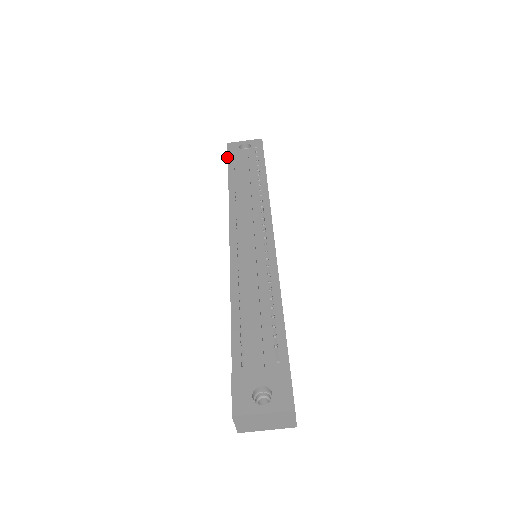
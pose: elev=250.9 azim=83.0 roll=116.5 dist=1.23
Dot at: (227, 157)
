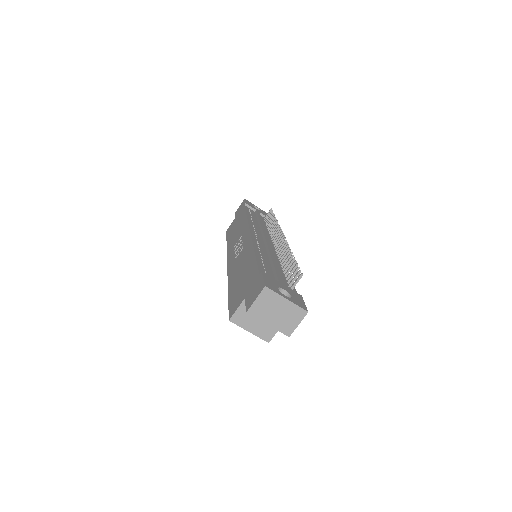
Dot at: occluded
